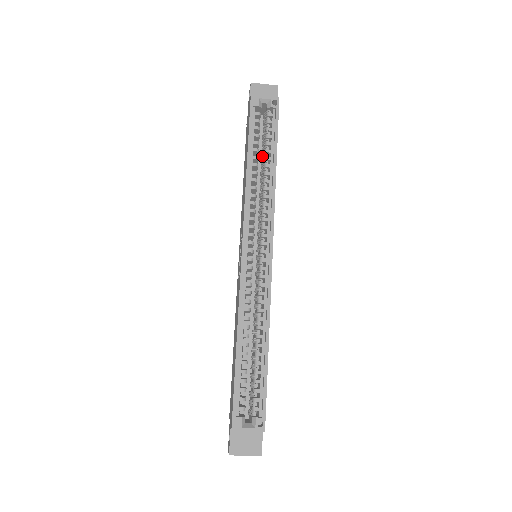
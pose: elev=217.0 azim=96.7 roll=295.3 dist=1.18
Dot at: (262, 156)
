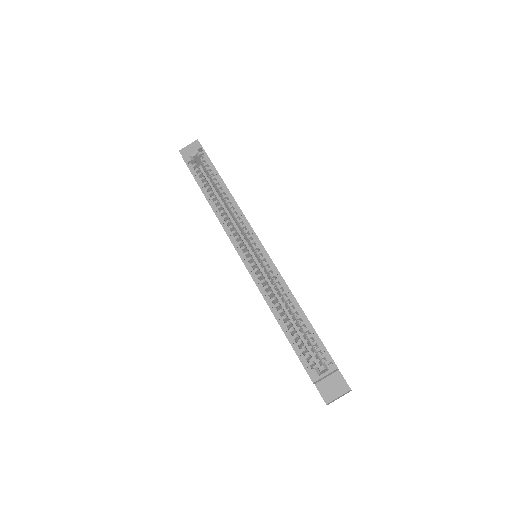
Dot at: (215, 189)
